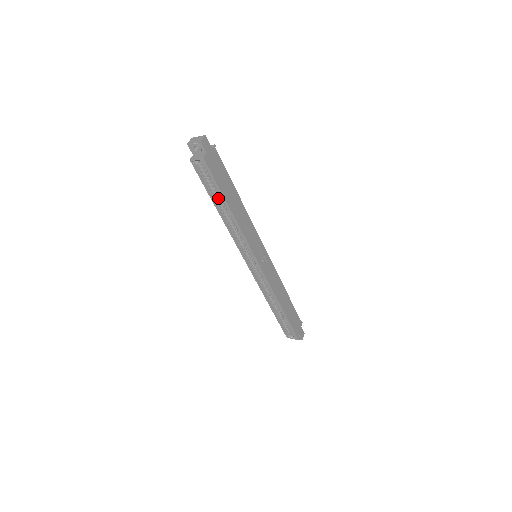
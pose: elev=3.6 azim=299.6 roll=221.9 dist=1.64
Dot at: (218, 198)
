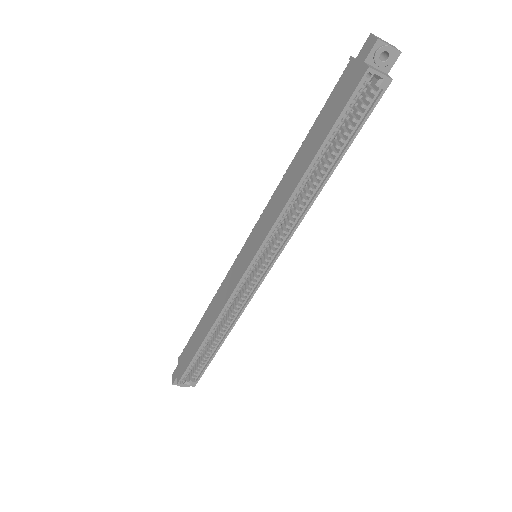
Dot at: (326, 150)
